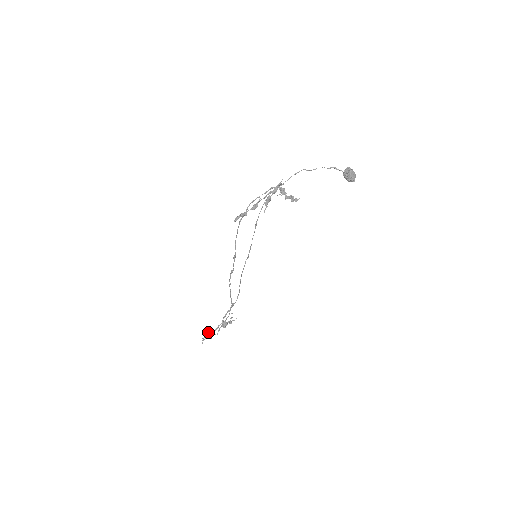
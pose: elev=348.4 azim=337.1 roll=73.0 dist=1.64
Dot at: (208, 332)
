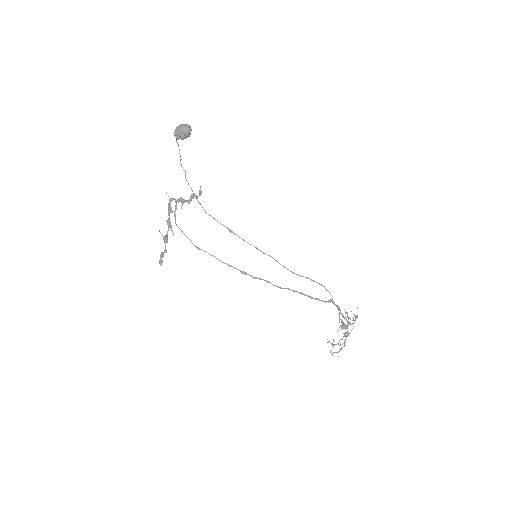
Dot at: (332, 343)
